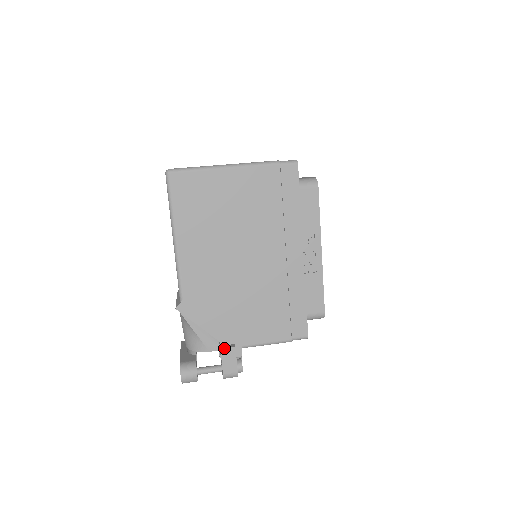
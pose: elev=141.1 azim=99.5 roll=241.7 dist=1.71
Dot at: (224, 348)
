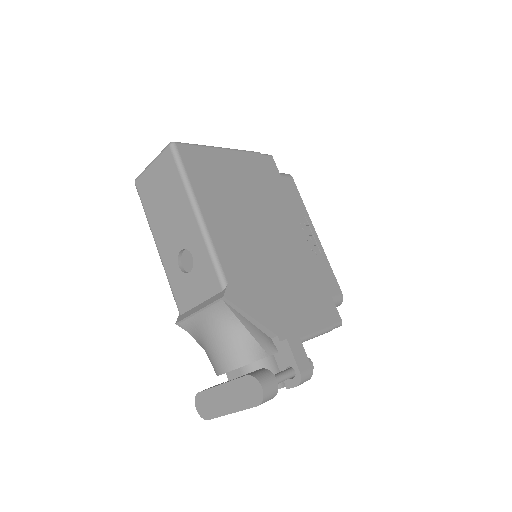
Dot at: occluded
